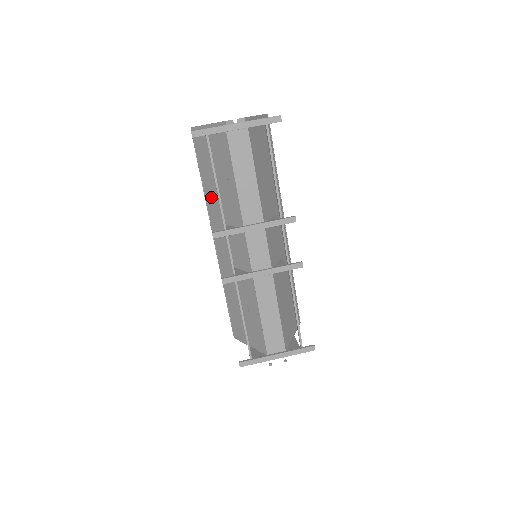
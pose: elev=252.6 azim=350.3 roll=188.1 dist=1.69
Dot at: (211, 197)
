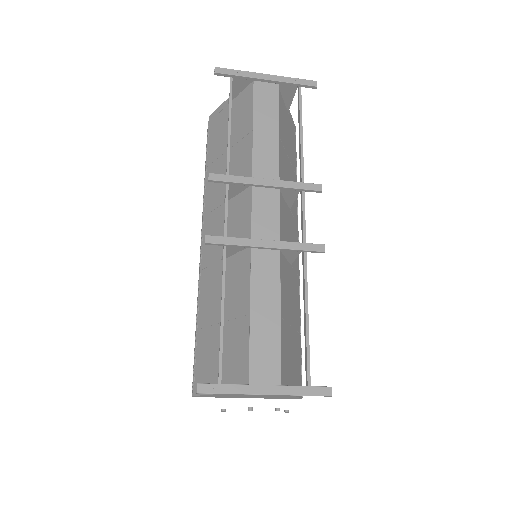
Dot at: occluded
